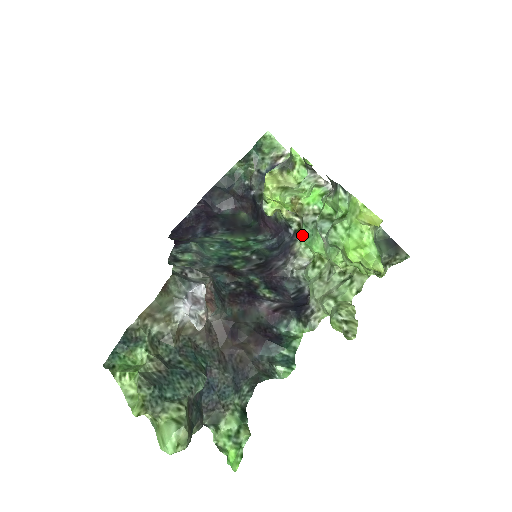
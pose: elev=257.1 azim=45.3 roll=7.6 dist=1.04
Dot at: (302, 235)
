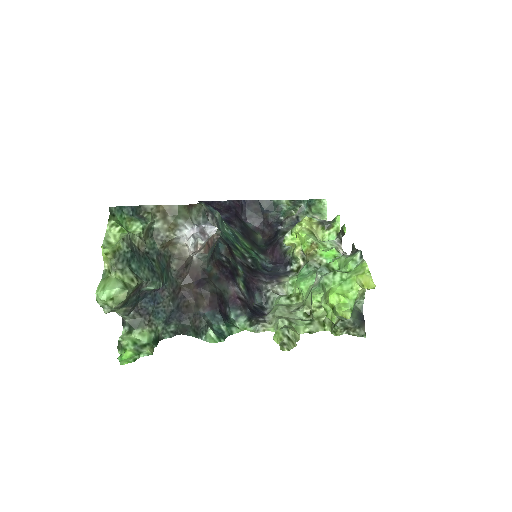
Dot at: (296, 275)
